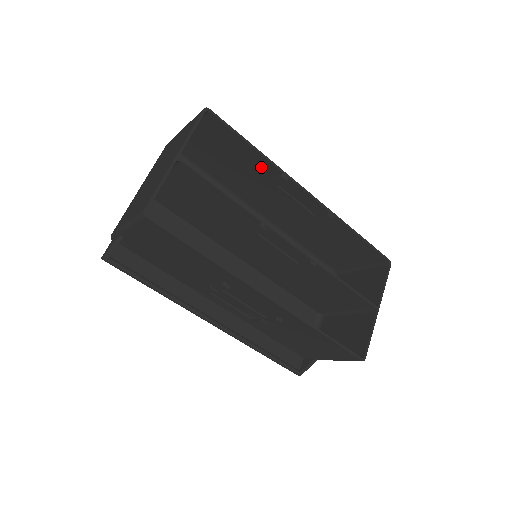
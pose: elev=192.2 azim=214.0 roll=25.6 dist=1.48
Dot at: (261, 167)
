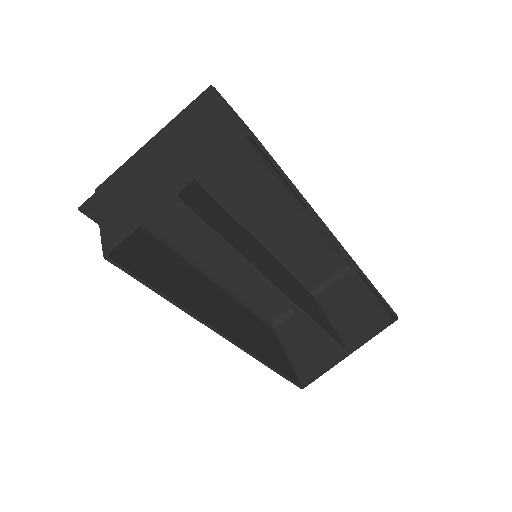
Dot at: occluded
